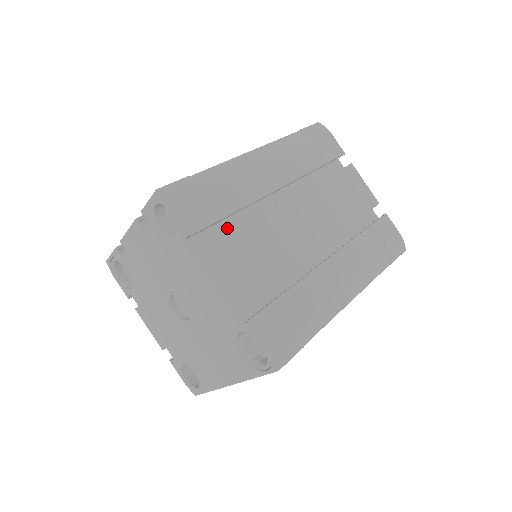
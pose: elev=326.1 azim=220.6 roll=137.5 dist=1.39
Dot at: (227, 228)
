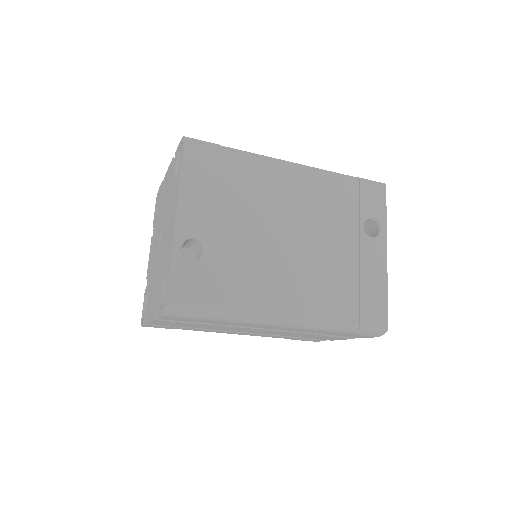
Dot at: occluded
